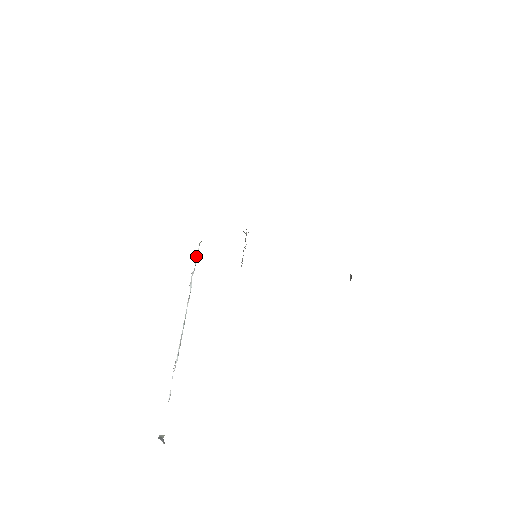
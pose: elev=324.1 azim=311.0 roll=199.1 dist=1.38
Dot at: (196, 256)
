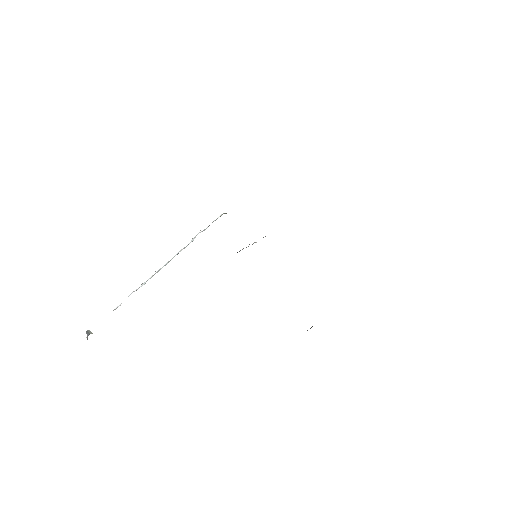
Dot at: (213, 221)
